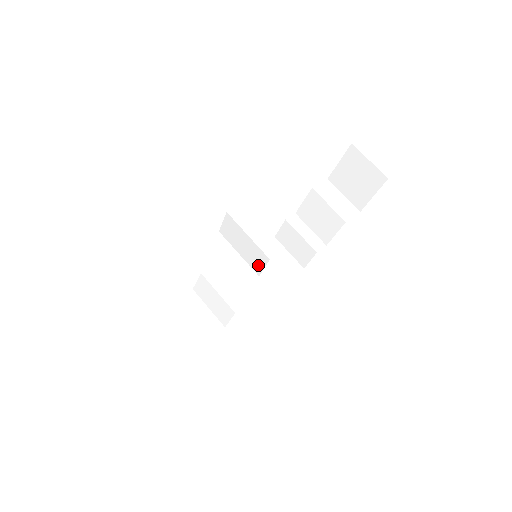
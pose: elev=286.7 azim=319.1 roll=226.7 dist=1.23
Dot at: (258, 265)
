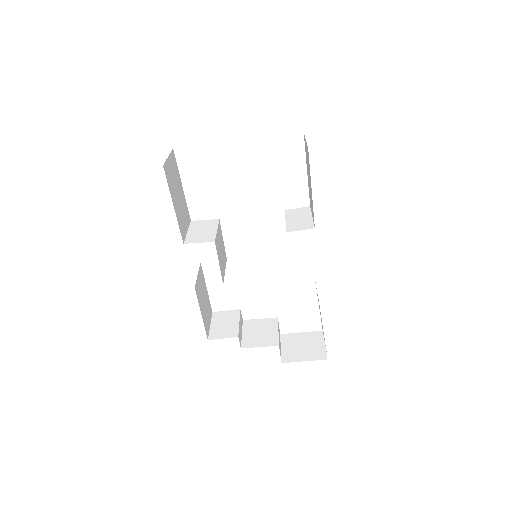
Dot at: (297, 228)
